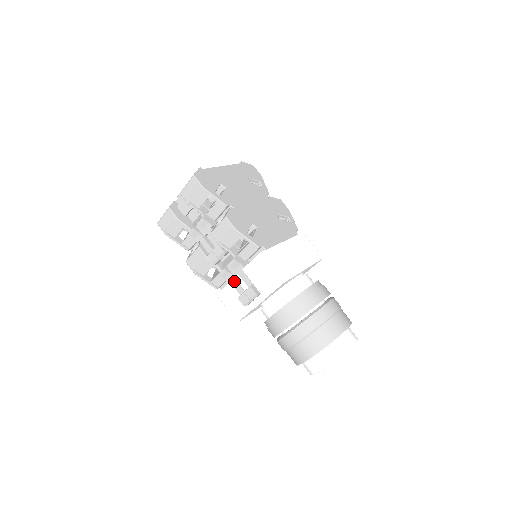
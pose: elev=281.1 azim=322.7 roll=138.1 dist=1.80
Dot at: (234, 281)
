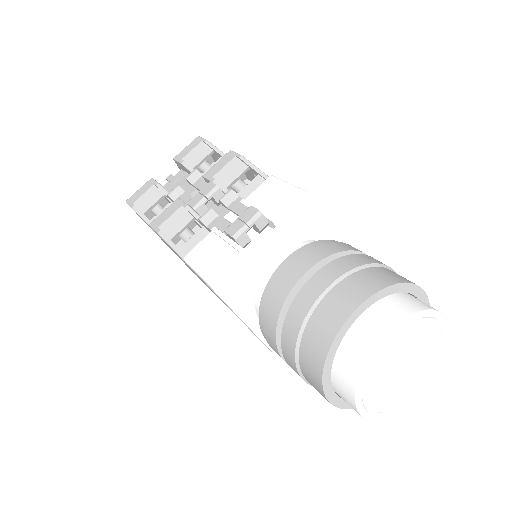
Dot at: (222, 222)
